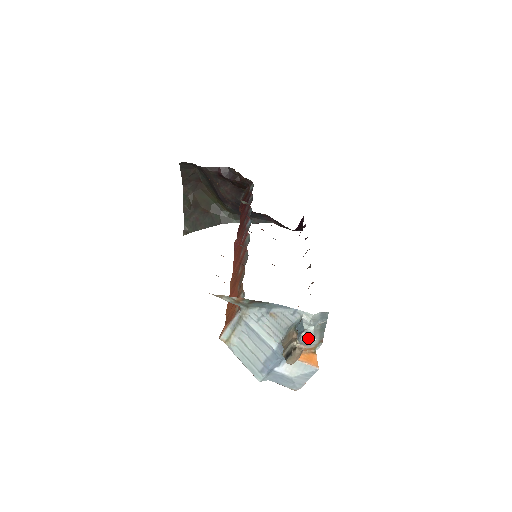
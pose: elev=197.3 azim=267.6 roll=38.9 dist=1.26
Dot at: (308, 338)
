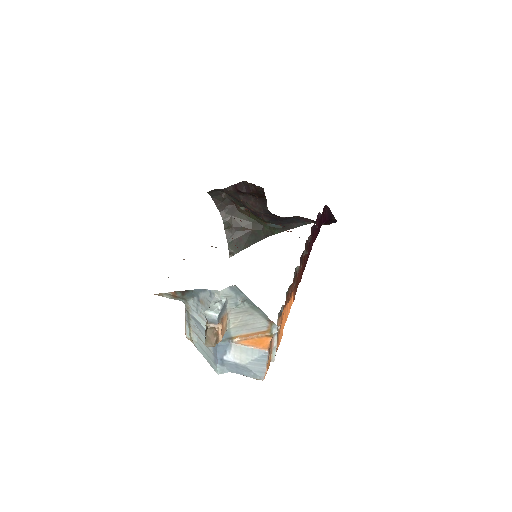
Dot at: (212, 315)
